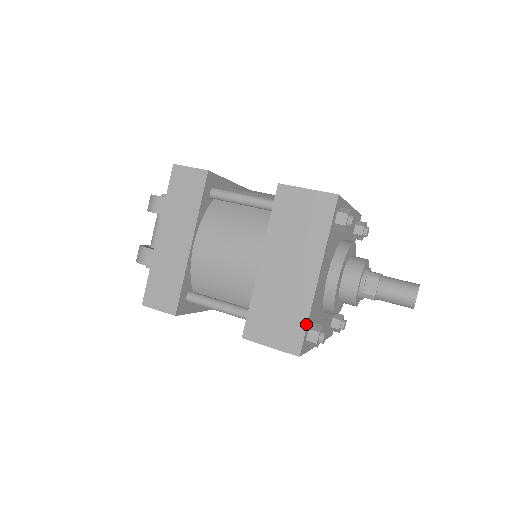
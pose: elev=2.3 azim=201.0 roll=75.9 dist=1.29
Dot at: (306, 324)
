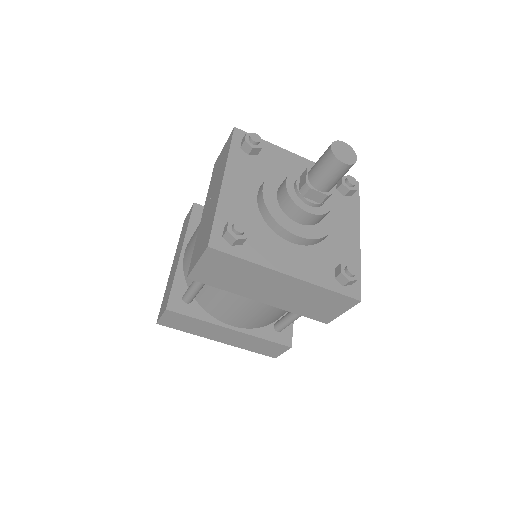
Dot at: (213, 219)
